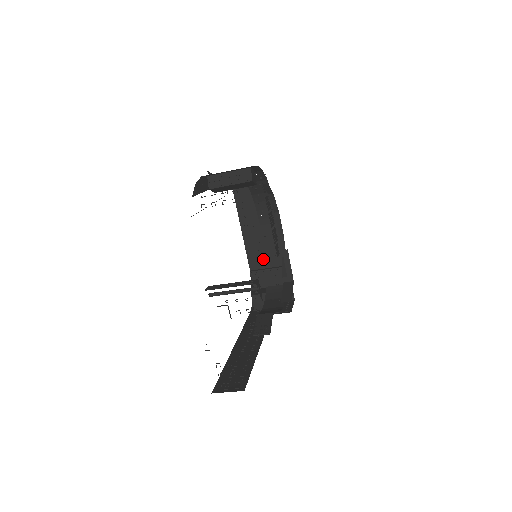
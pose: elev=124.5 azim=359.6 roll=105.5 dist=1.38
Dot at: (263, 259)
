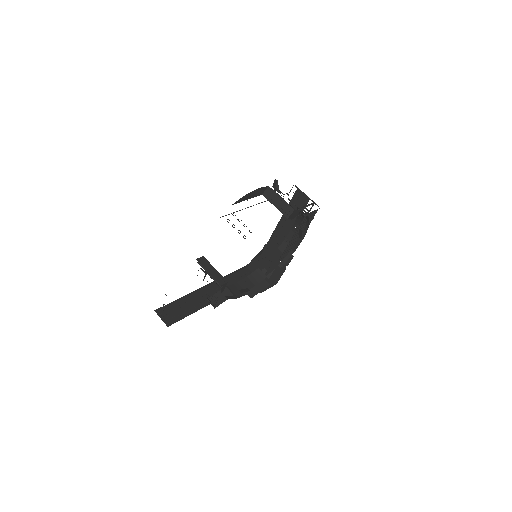
Dot at: occluded
